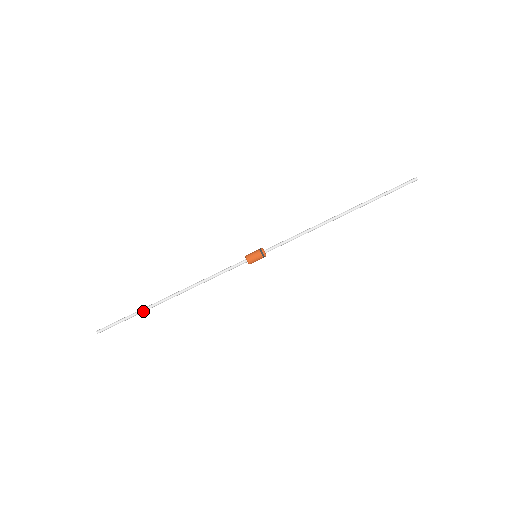
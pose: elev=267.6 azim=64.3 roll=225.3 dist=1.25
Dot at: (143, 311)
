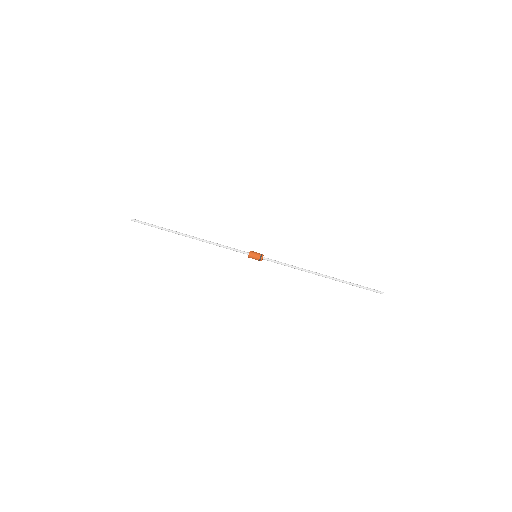
Dot at: occluded
